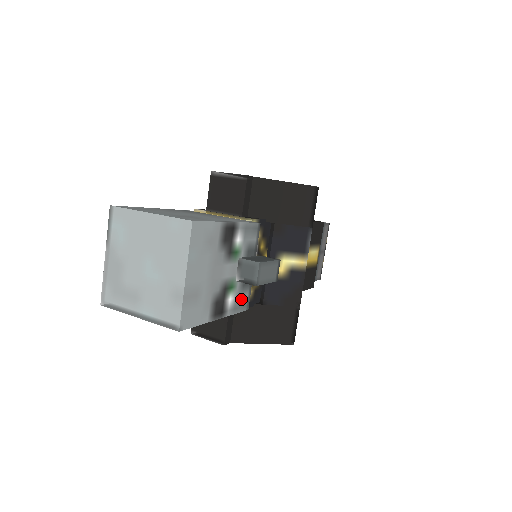
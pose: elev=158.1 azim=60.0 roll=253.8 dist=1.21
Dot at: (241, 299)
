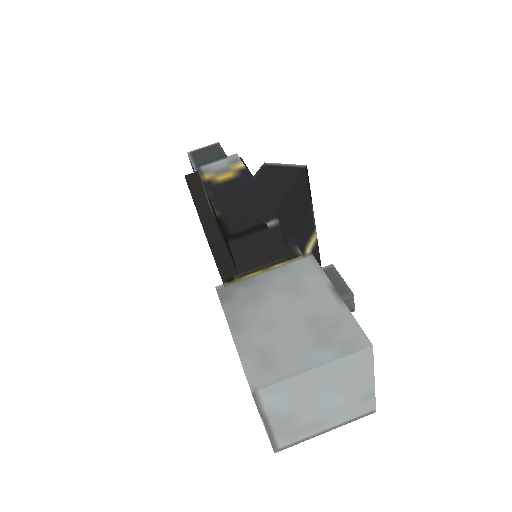
Dot at: occluded
